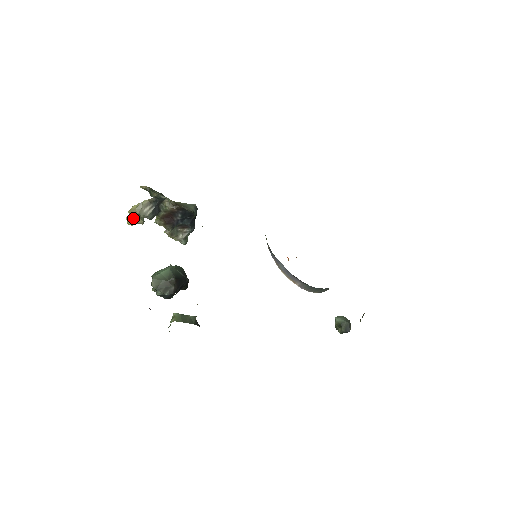
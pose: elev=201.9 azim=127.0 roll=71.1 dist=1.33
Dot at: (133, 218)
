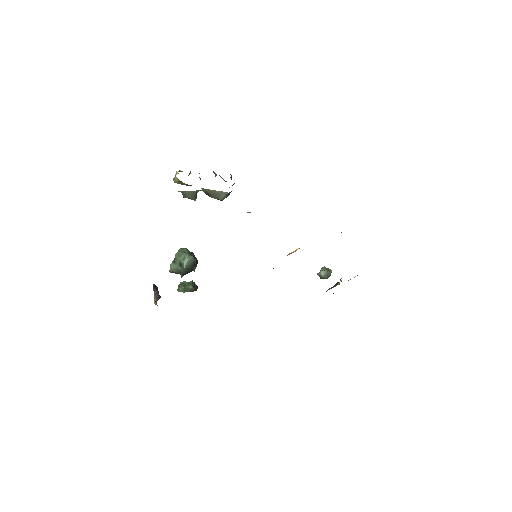
Dot at: (181, 171)
